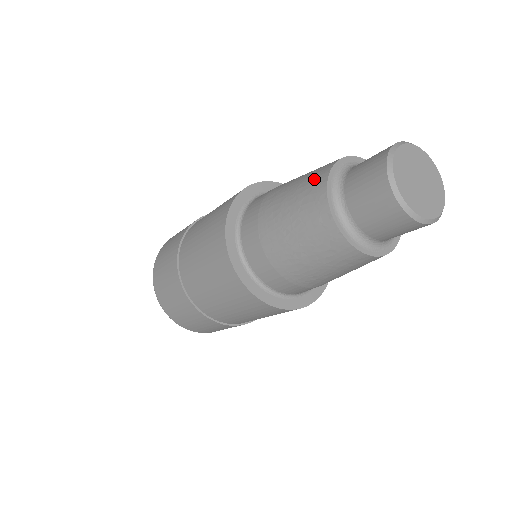
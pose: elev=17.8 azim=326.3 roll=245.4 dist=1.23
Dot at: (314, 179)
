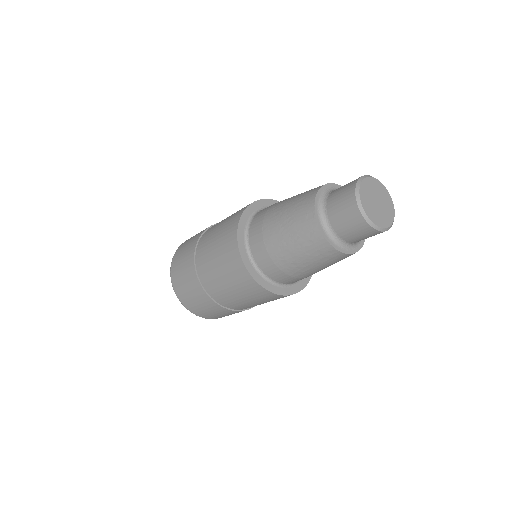
Dot at: (309, 192)
